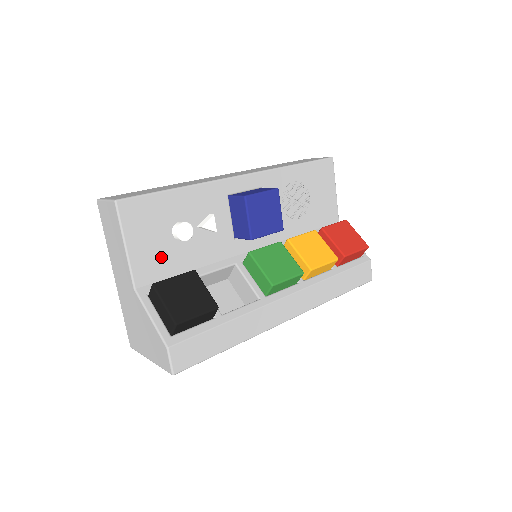
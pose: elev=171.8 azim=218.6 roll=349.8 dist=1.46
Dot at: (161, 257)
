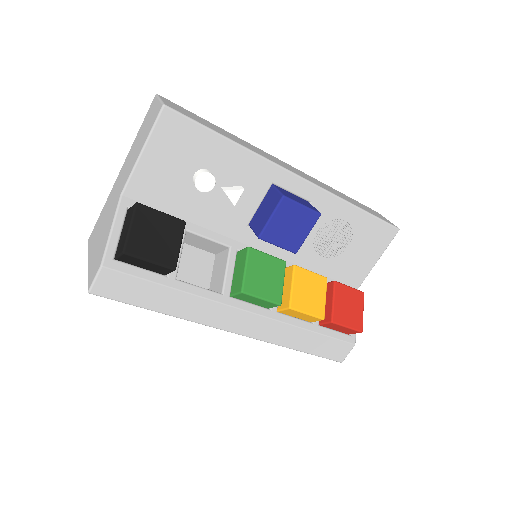
Dot at: (167, 187)
